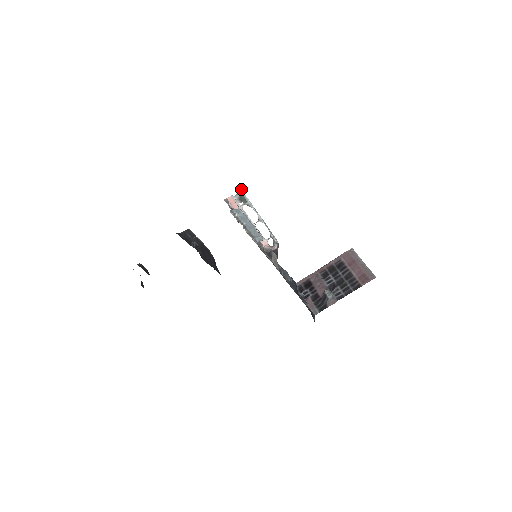
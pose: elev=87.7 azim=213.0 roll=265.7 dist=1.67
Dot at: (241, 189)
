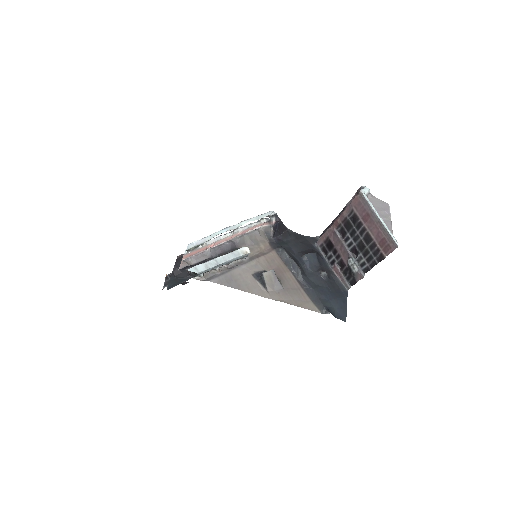
Dot at: occluded
